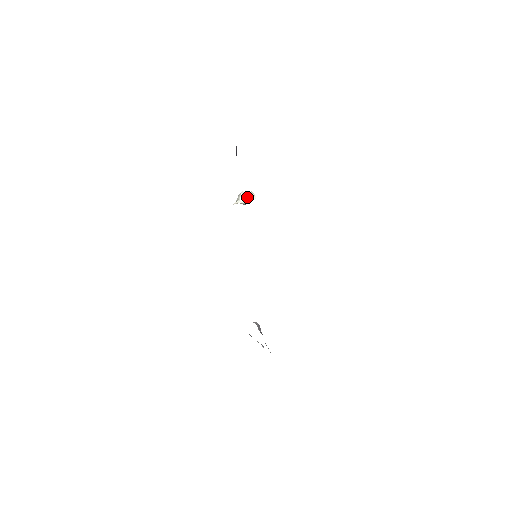
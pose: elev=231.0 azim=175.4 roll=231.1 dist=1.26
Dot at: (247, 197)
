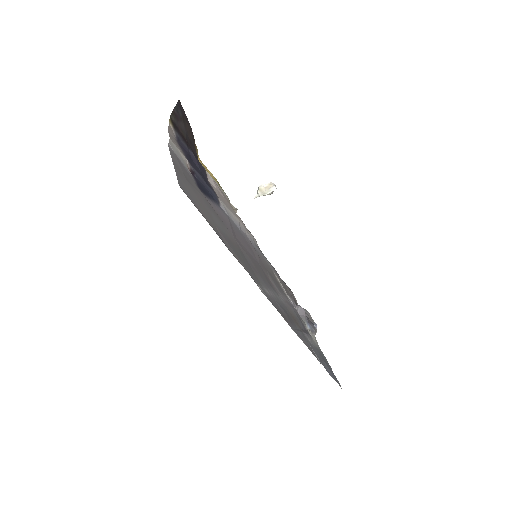
Dot at: (265, 190)
